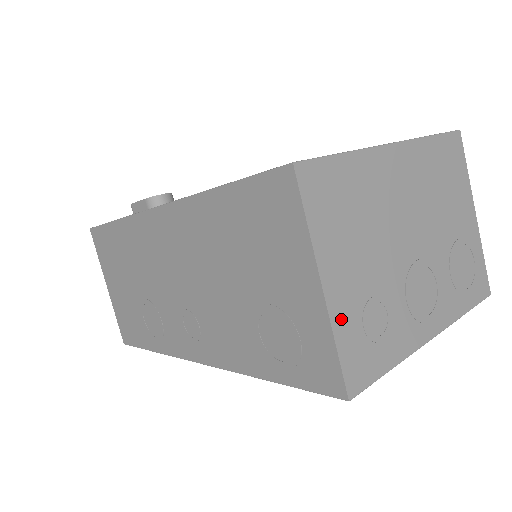
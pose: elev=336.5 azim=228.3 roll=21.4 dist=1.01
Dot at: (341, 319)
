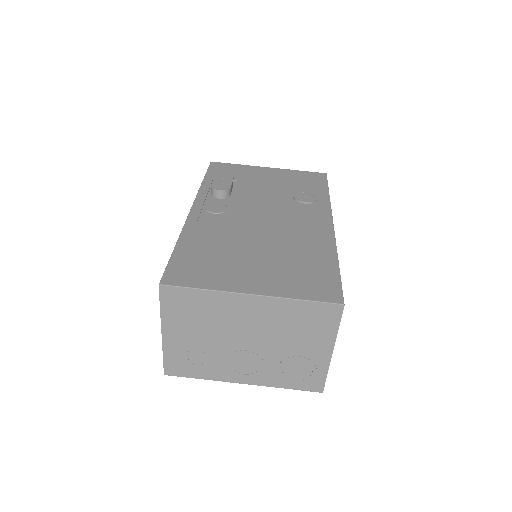
Dot at: (170, 348)
